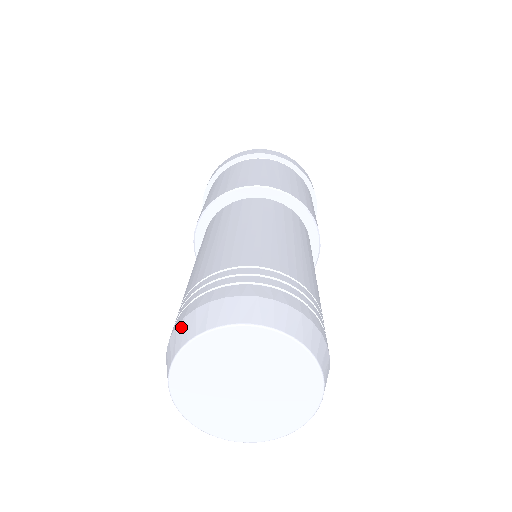
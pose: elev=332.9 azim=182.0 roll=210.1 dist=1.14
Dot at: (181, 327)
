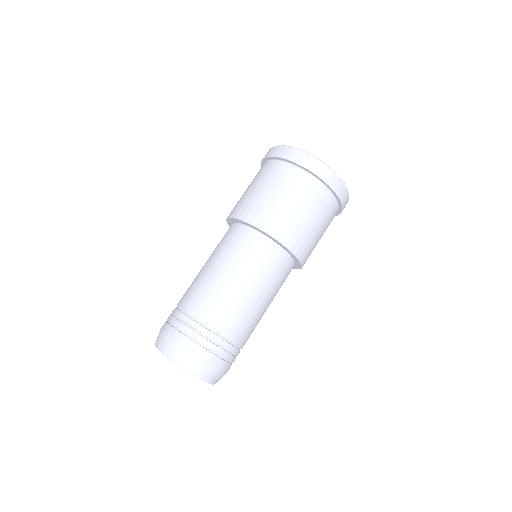
Dot at: (177, 349)
